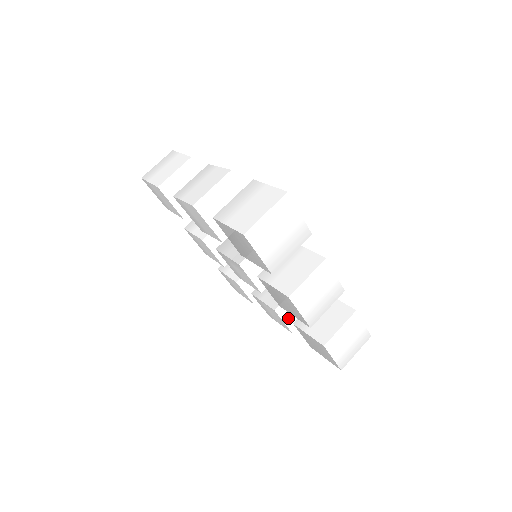
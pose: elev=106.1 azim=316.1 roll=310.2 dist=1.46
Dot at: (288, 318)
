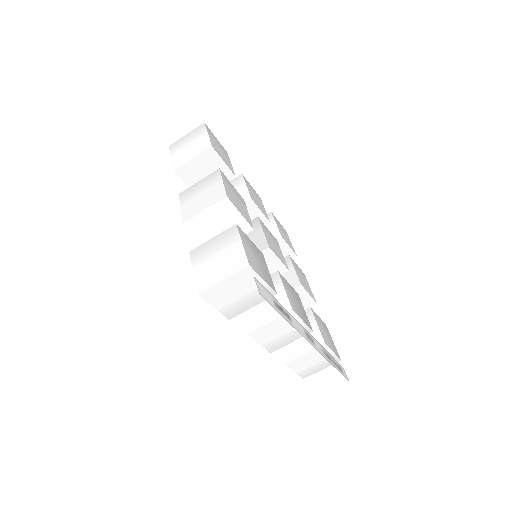
Dot at: occluded
